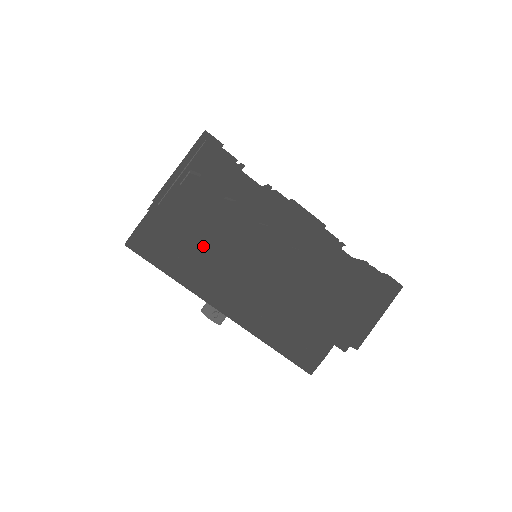
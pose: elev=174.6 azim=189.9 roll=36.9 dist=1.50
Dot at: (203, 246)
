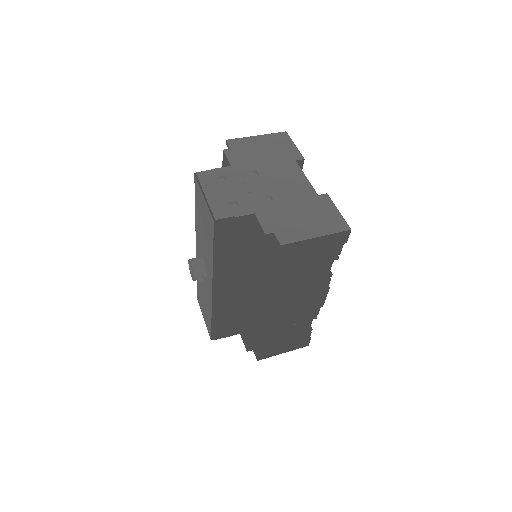
Dot at: (262, 272)
